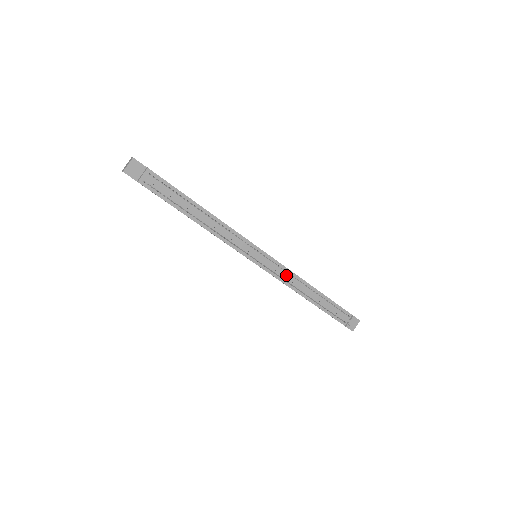
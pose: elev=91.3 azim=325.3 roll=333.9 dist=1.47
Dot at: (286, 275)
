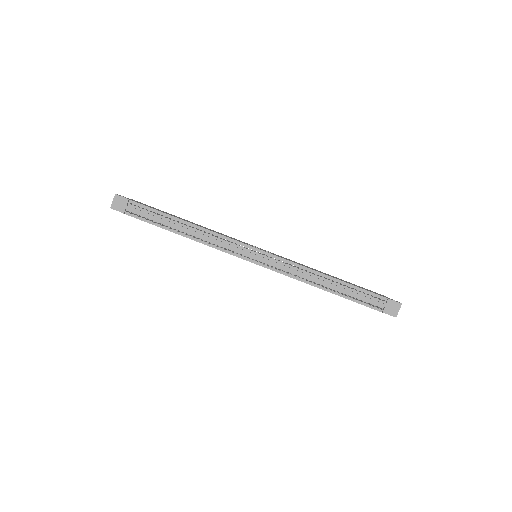
Dot at: (289, 268)
